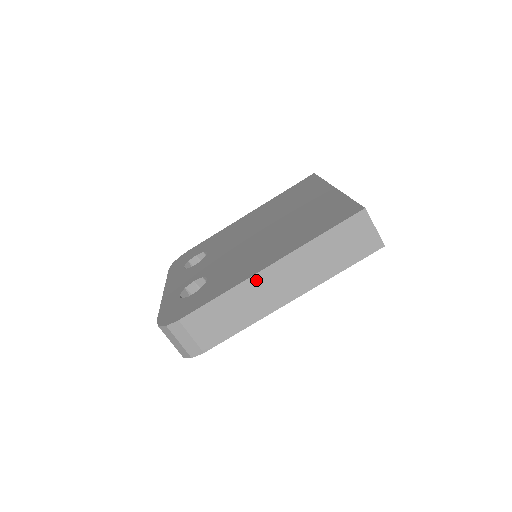
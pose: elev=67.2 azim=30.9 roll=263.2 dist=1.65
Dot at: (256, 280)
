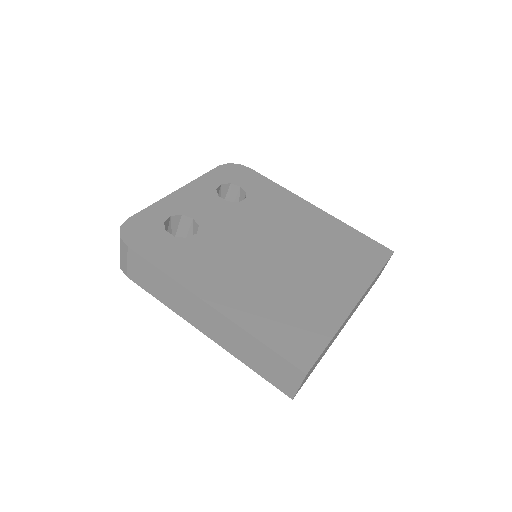
Dot at: (194, 298)
